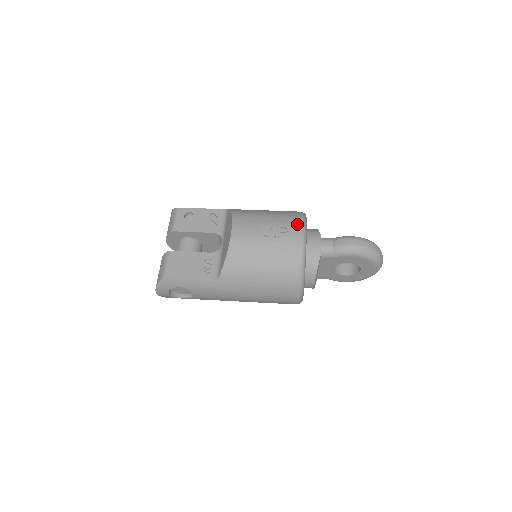
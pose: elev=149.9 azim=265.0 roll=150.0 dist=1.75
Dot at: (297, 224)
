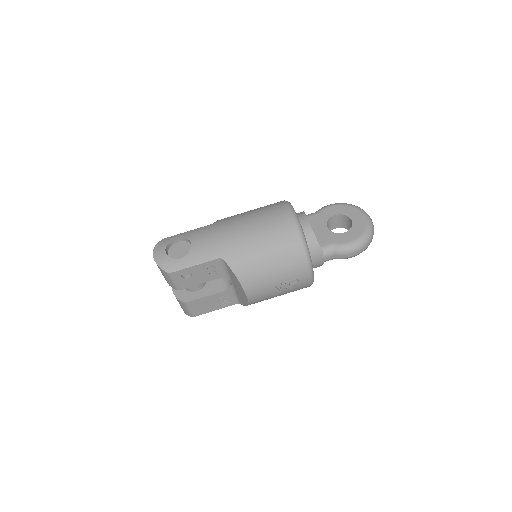
Dot at: (305, 273)
